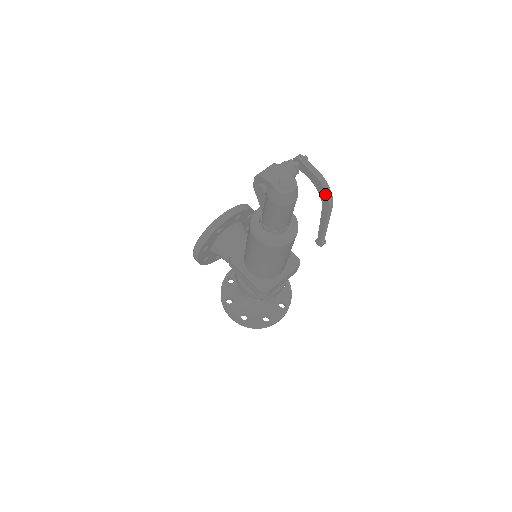
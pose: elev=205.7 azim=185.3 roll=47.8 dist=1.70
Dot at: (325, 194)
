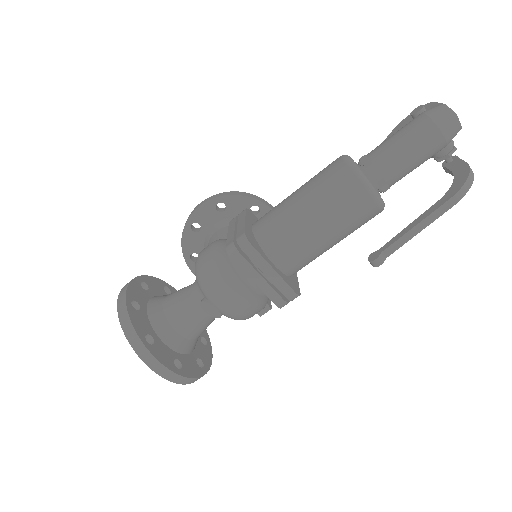
Dot at: (464, 181)
